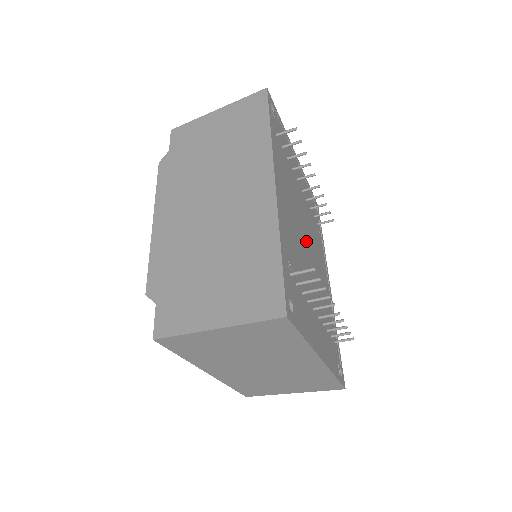
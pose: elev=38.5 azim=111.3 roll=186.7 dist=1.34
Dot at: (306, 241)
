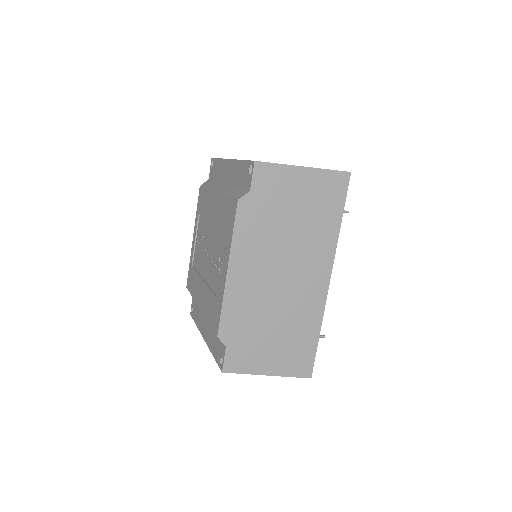
Dot at: occluded
